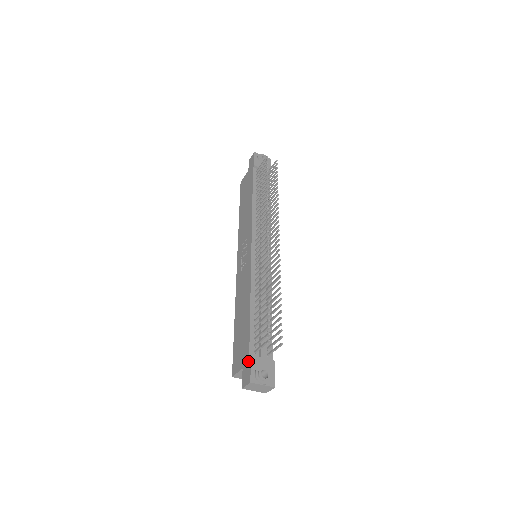
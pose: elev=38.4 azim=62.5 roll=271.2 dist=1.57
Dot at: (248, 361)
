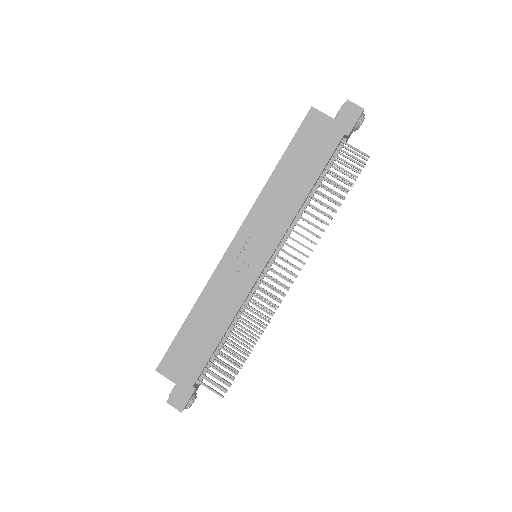
Dot at: (189, 390)
